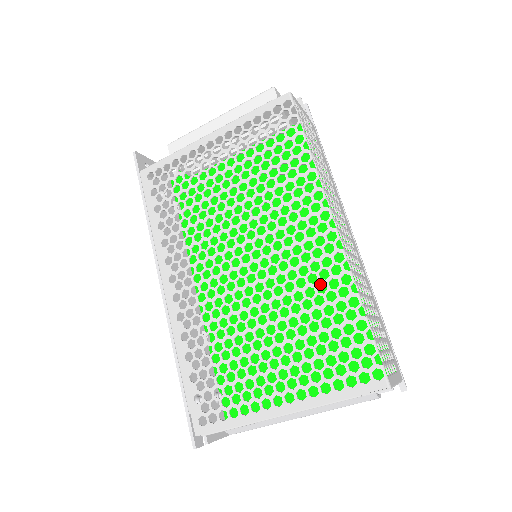
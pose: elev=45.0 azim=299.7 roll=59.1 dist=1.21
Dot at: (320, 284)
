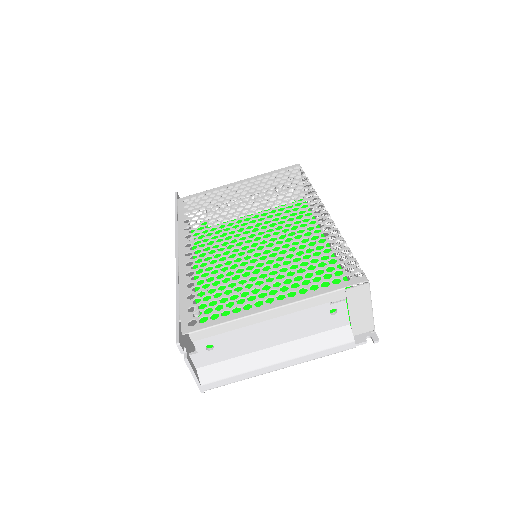
Dot at: (306, 274)
